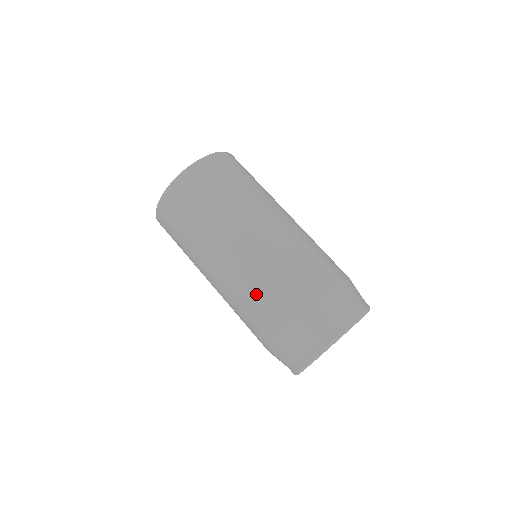
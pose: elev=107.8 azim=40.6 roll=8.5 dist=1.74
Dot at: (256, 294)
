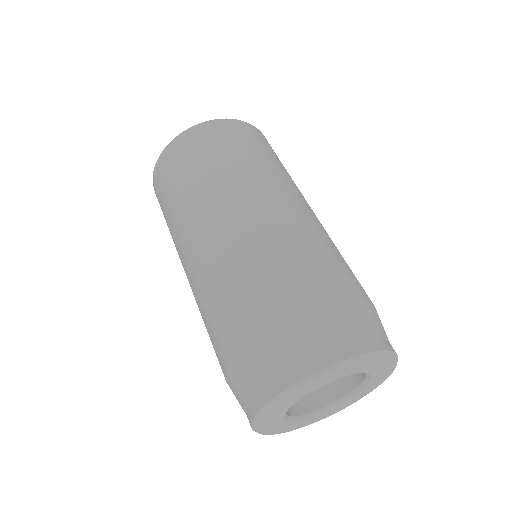
Dot at: (305, 244)
